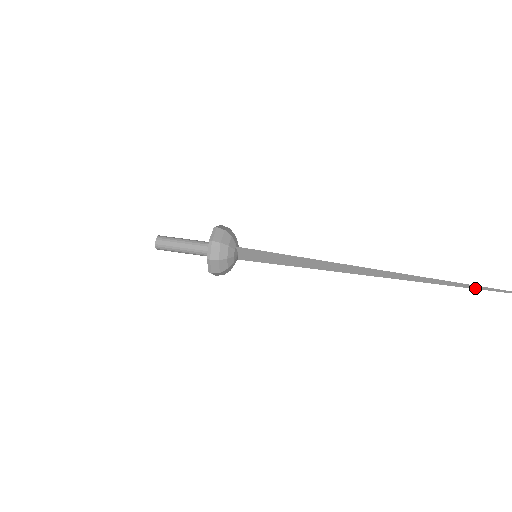
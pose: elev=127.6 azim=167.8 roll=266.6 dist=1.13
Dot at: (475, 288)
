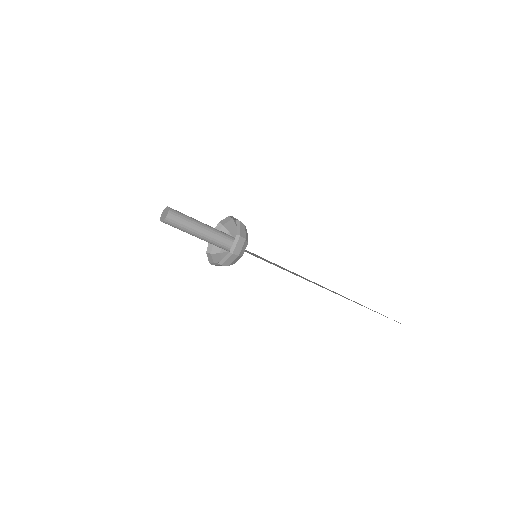
Dot at: (383, 315)
